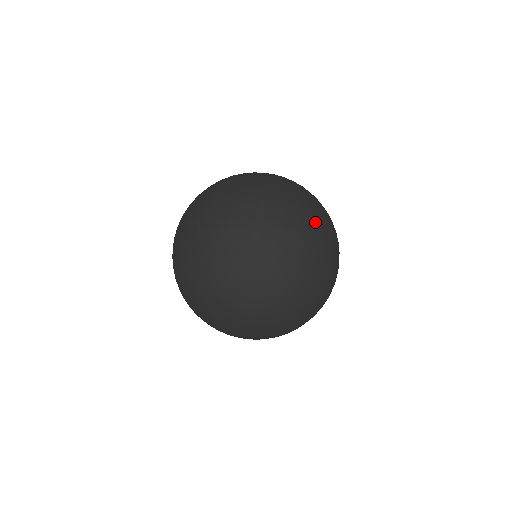
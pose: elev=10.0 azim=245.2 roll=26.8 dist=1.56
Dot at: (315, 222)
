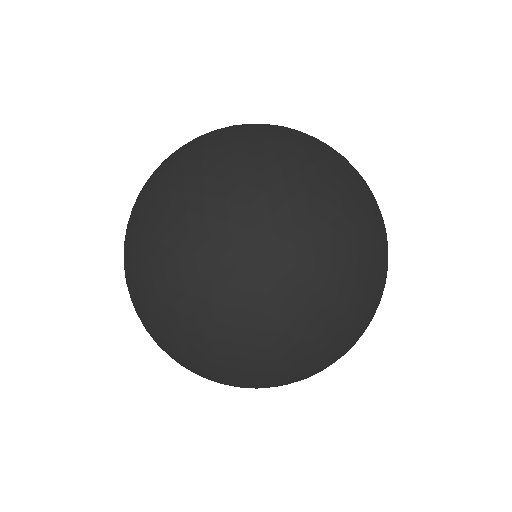
Dot at: (385, 259)
